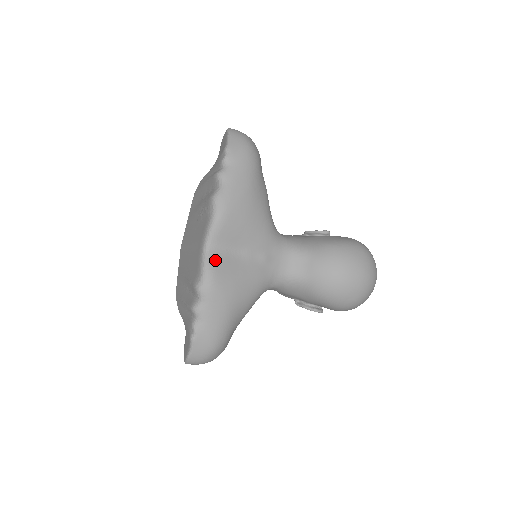
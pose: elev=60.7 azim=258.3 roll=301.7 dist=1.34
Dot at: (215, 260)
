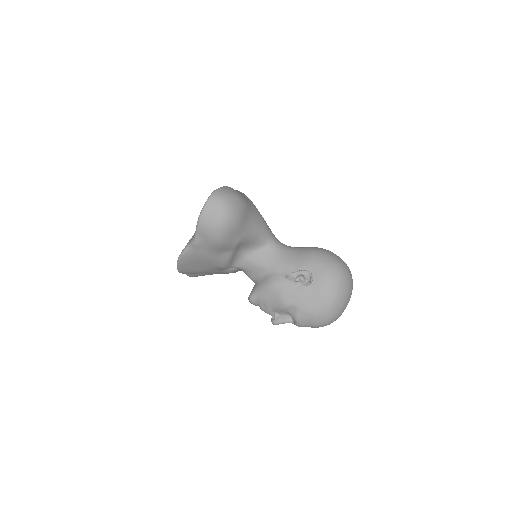
Dot at: occluded
